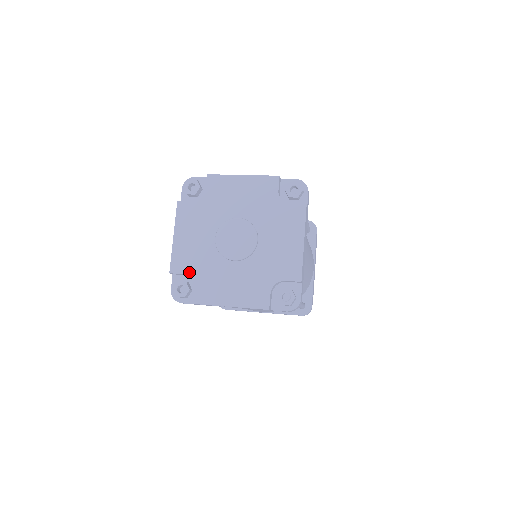
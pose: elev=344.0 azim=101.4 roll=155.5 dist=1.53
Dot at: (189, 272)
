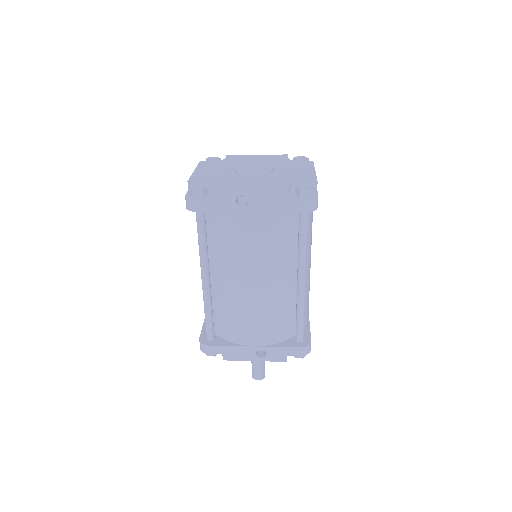
Dot at: (208, 181)
